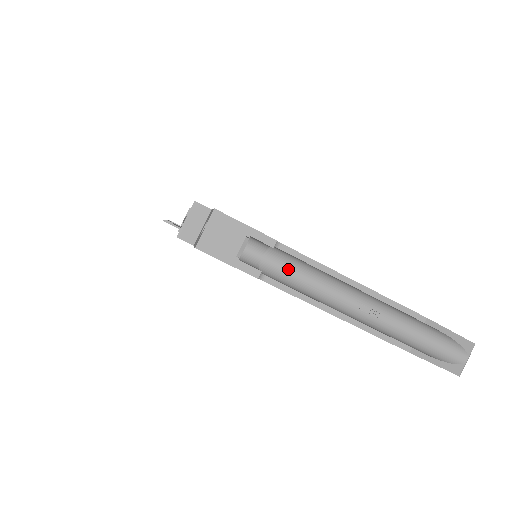
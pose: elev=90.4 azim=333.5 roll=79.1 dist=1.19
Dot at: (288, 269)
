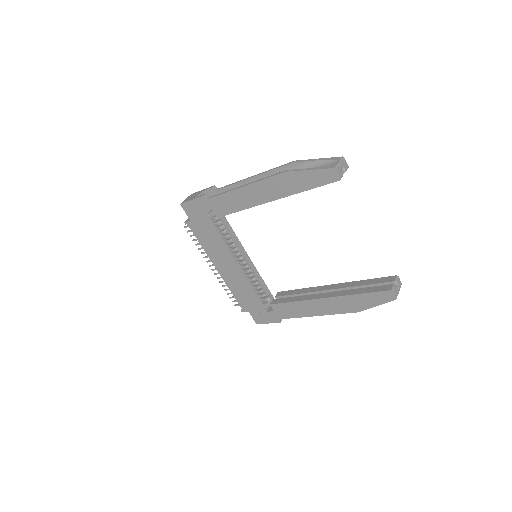
Dot at: occluded
